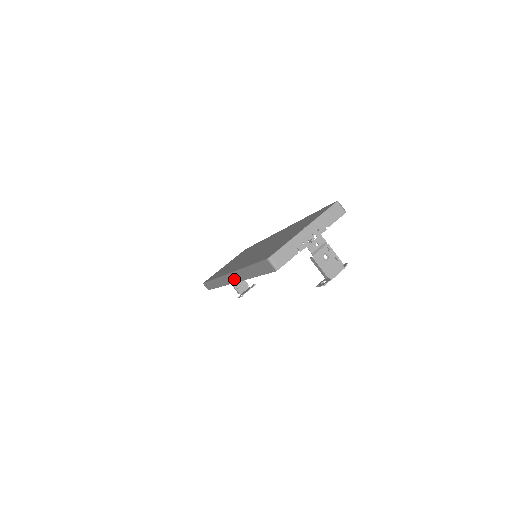
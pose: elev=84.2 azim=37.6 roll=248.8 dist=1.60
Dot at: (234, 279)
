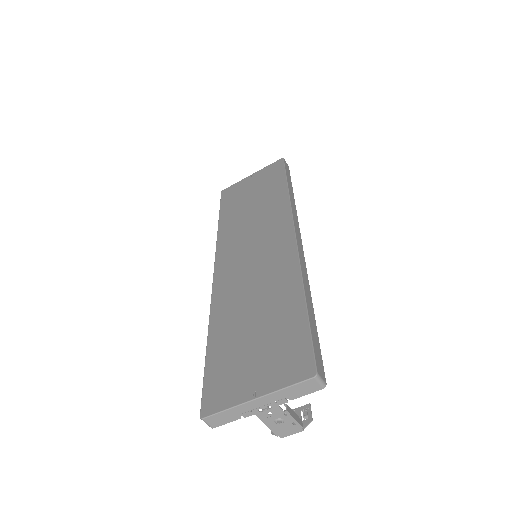
Dot at: occluded
